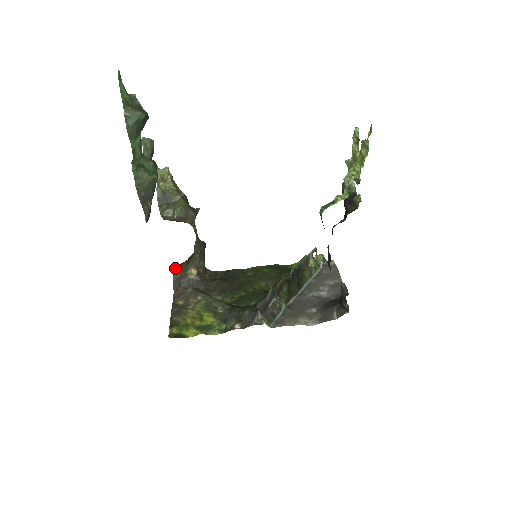
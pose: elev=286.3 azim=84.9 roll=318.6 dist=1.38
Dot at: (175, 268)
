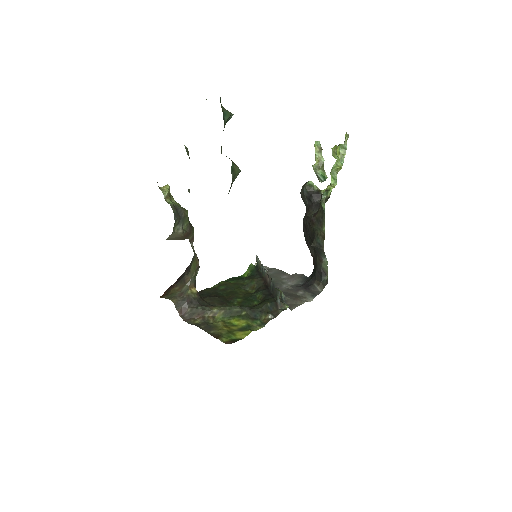
Dot at: (164, 297)
